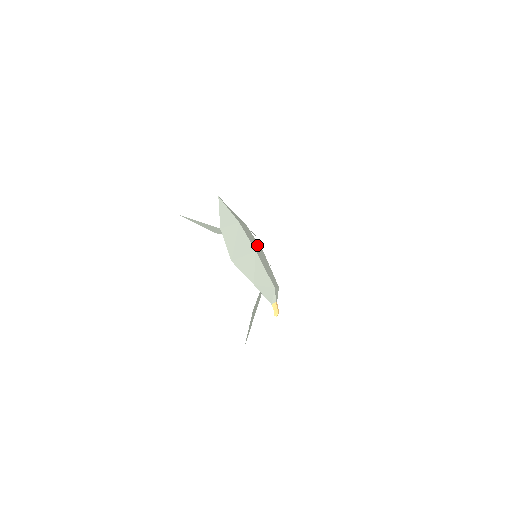
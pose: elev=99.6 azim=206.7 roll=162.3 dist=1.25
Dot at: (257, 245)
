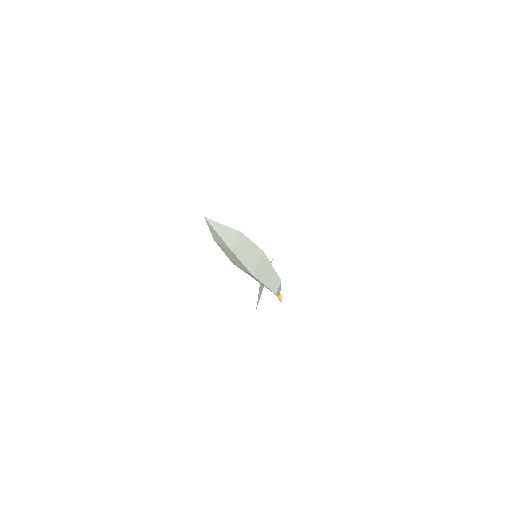
Dot at: (255, 254)
